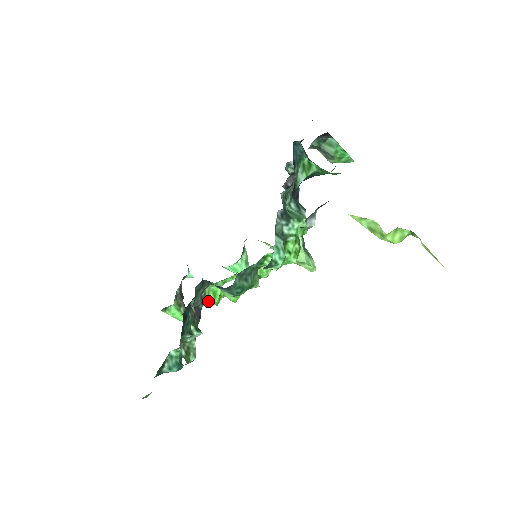
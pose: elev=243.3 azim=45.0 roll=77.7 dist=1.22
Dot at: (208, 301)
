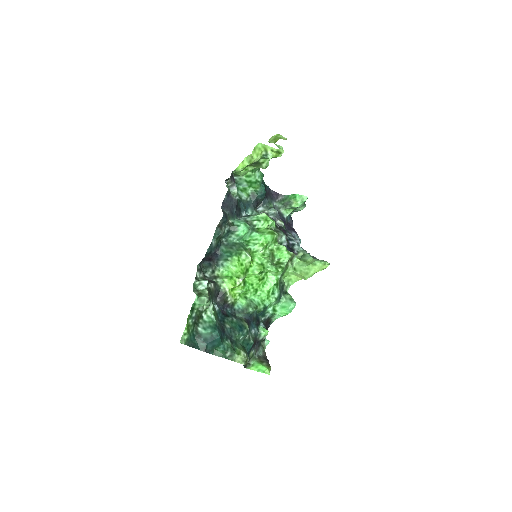
Dot at: (221, 279)
